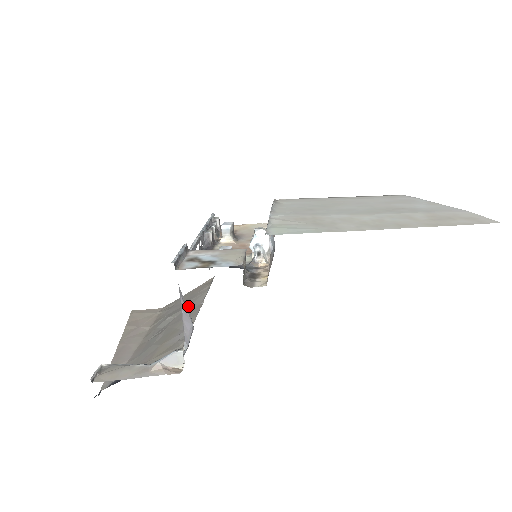
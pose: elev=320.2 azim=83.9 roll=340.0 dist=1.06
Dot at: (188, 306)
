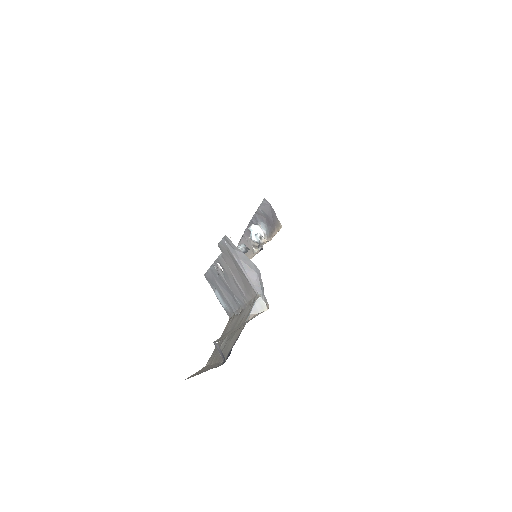
Dot at: (230, 328)
